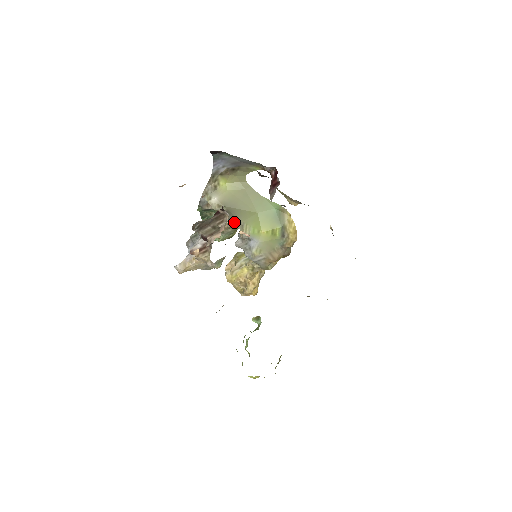
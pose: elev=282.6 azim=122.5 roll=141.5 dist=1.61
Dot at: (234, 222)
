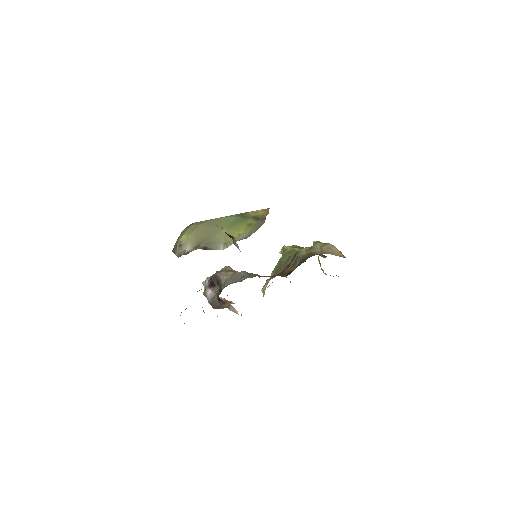
Dot at: occluded
